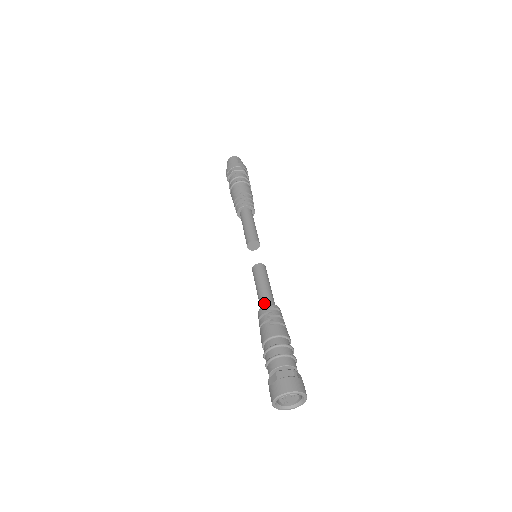
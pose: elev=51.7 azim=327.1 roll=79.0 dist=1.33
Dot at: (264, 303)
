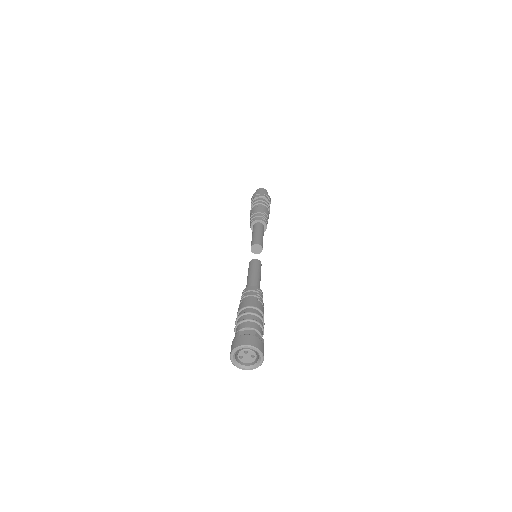
Dot at: (255, 285)
